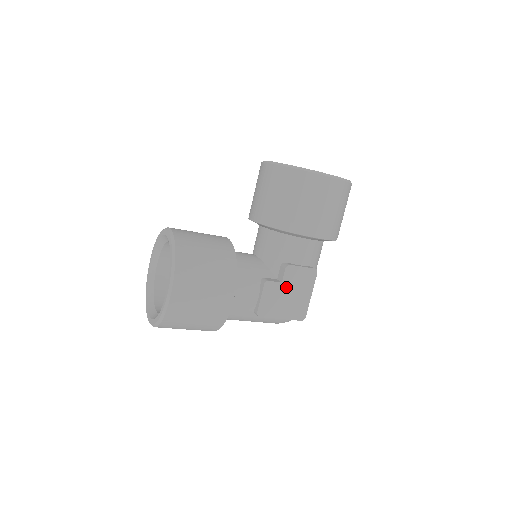
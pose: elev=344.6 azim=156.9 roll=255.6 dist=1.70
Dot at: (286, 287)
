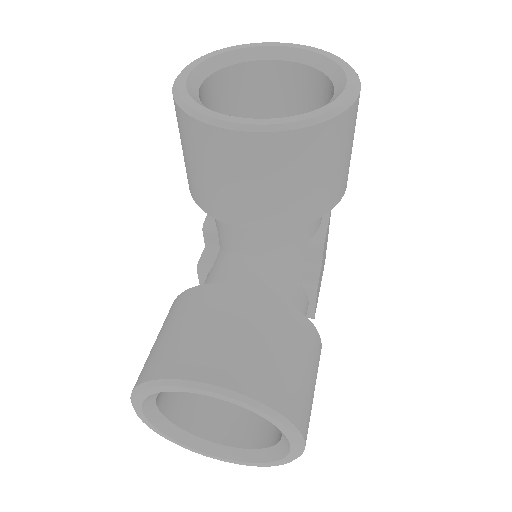
Dot at: (322, 262)
